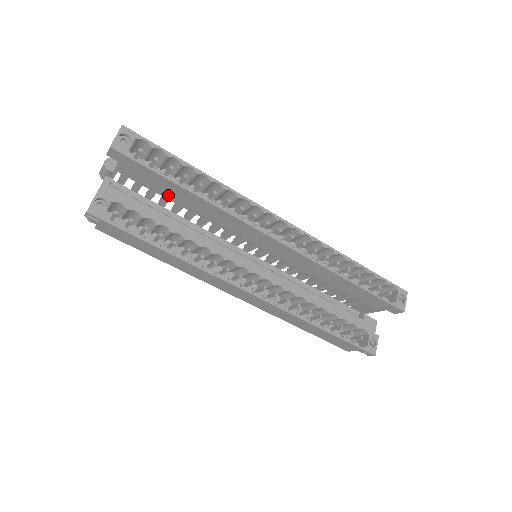
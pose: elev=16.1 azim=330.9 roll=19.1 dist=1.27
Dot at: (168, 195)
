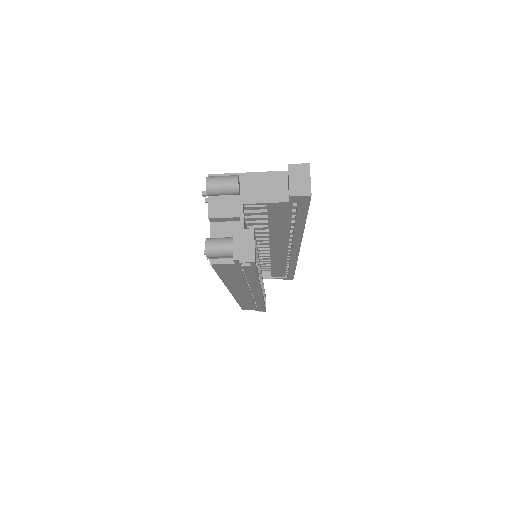
Dot at: (270, 221)
